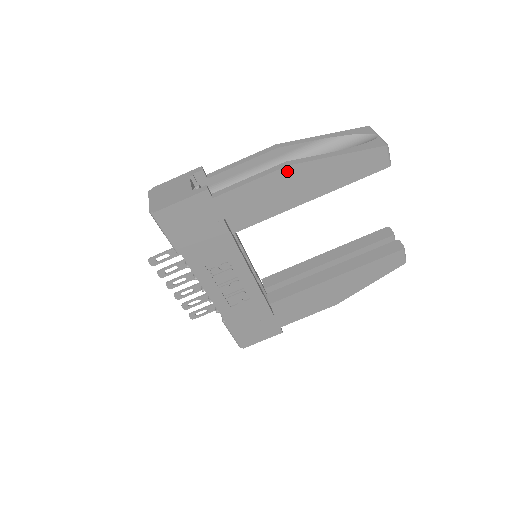
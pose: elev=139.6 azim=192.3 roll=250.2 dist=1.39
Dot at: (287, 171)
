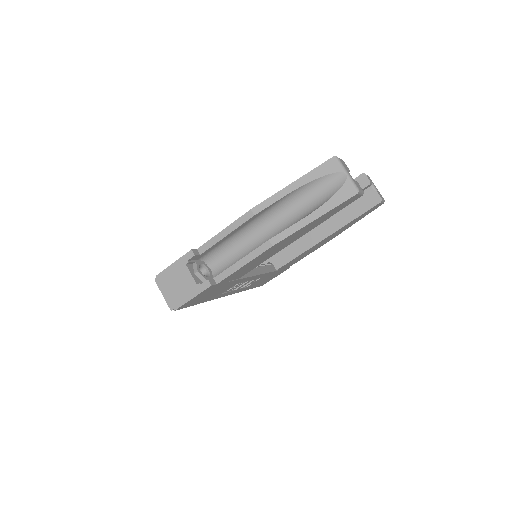
Dot at: (273, 247)
